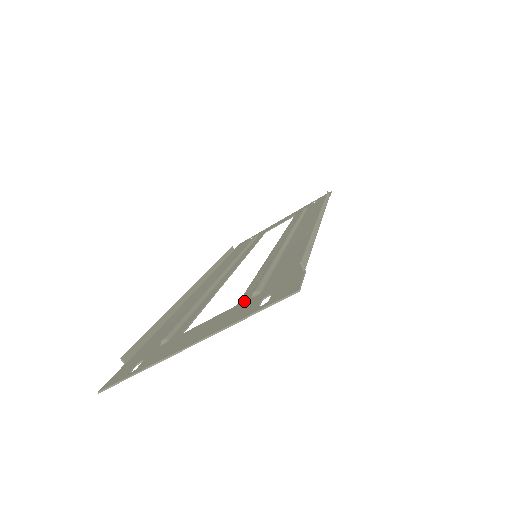
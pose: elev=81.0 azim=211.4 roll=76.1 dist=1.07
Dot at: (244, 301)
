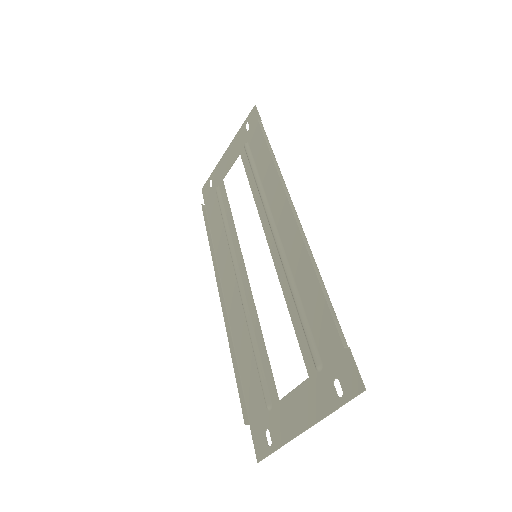
Dot at: (313, 374)
